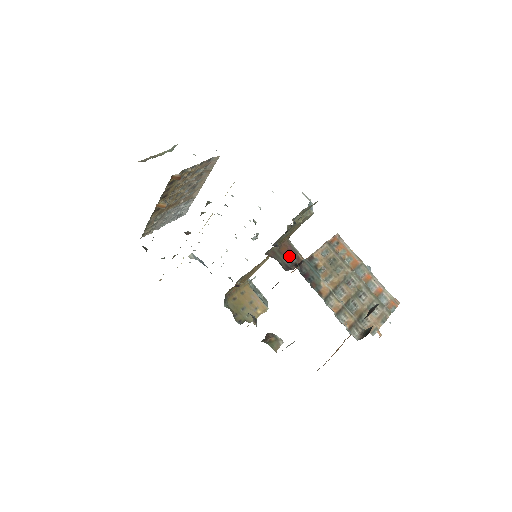
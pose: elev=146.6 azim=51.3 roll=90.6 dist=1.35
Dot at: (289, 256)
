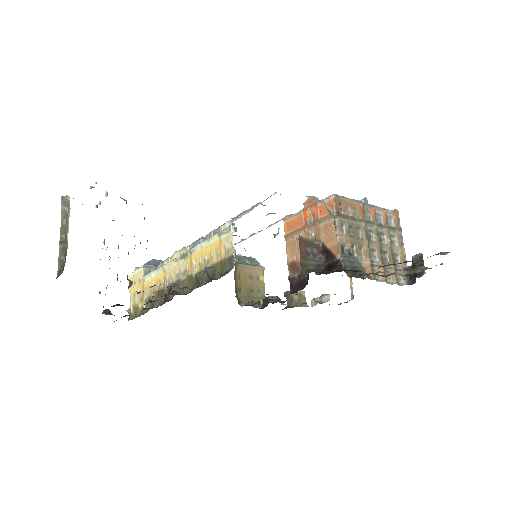
Dot at: (310, 252)
